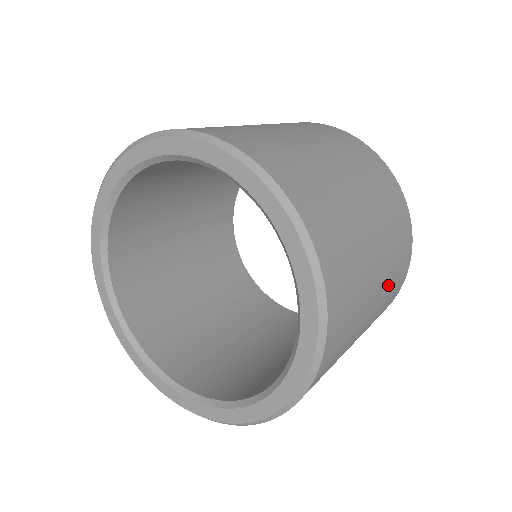
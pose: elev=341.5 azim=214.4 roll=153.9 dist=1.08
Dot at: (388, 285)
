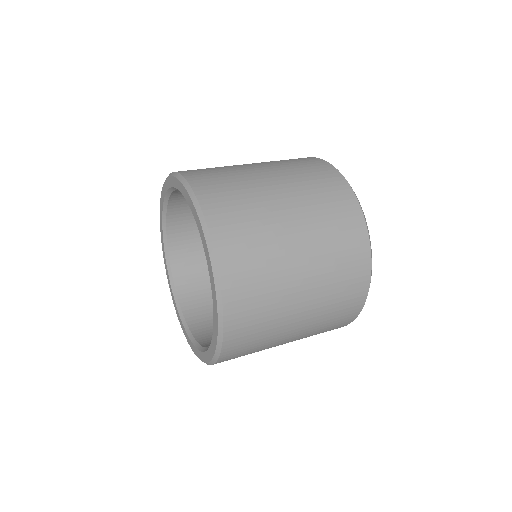
Dot at: occluded
